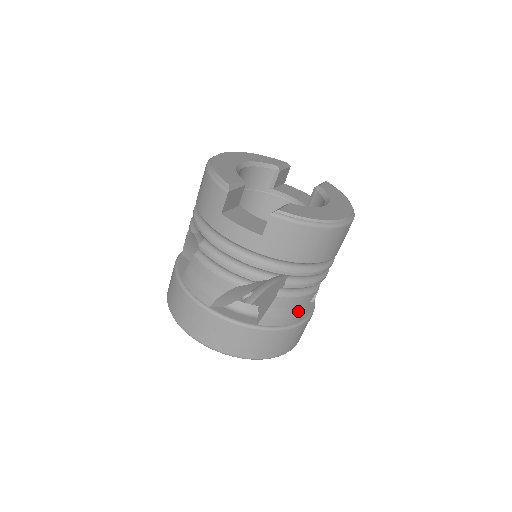
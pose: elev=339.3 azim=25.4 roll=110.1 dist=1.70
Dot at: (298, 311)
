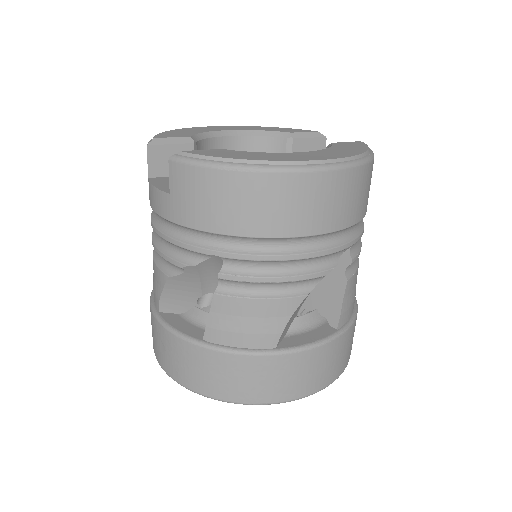
Dot at: (267, 326)
